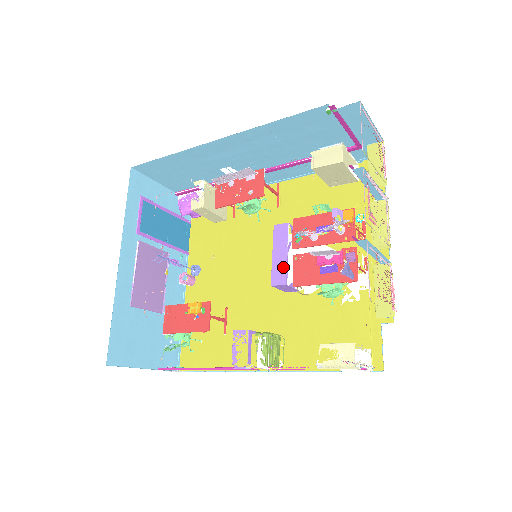
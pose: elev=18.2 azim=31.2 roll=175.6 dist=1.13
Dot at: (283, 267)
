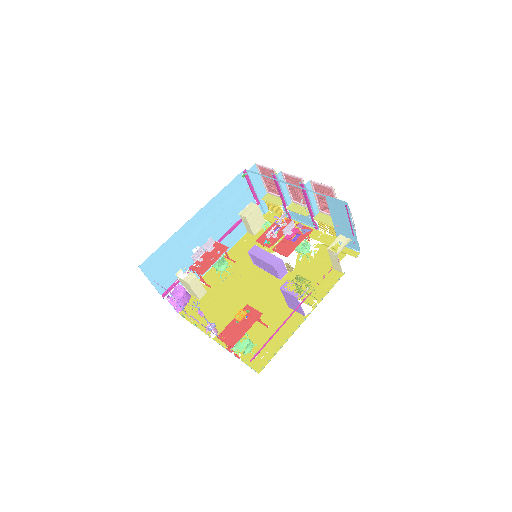
Dot at: (272, 257)
